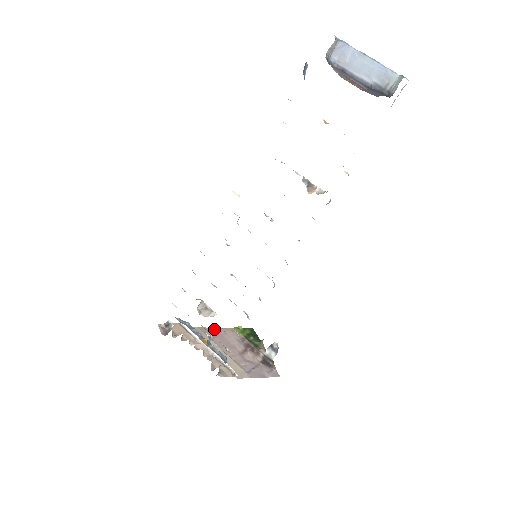
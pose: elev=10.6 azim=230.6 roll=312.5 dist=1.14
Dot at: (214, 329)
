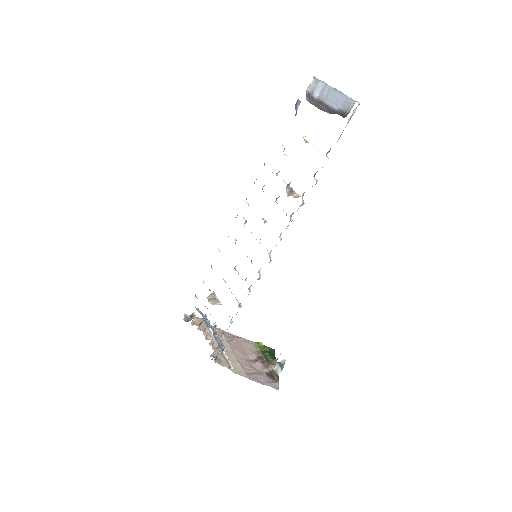
Dot at: (235, 336)
